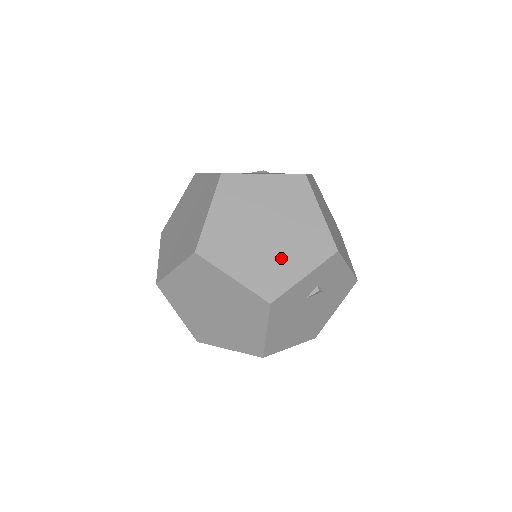
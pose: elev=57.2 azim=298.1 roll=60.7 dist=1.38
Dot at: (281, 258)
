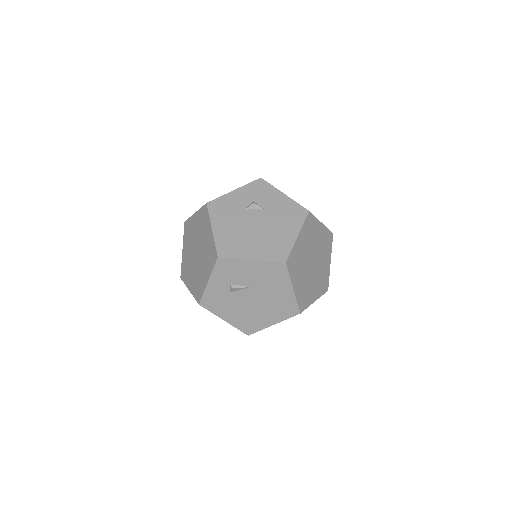
Dot at: occluded
